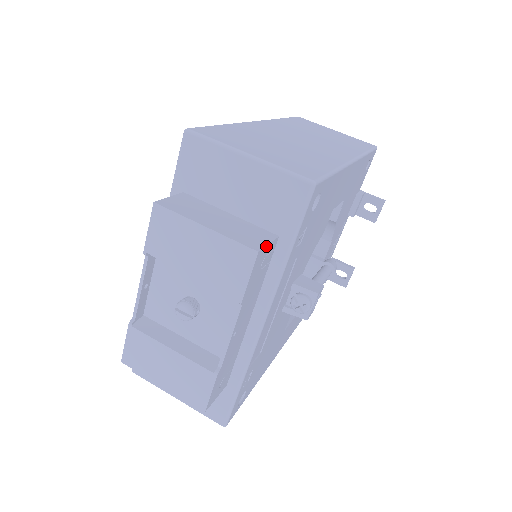
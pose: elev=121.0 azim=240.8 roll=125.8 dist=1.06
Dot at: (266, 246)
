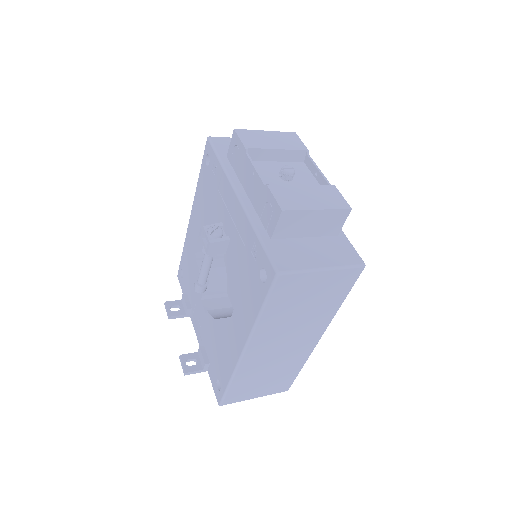
Dot at: occluded
